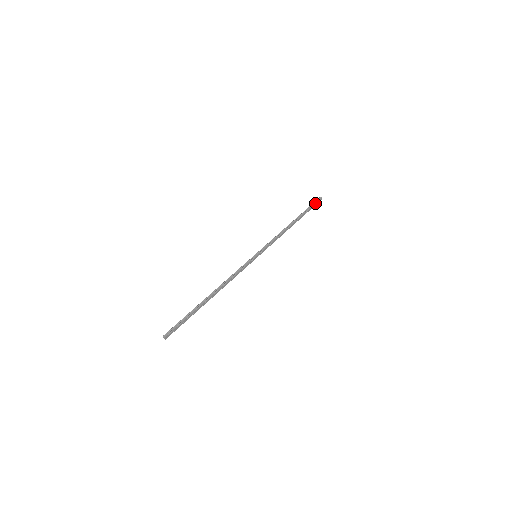
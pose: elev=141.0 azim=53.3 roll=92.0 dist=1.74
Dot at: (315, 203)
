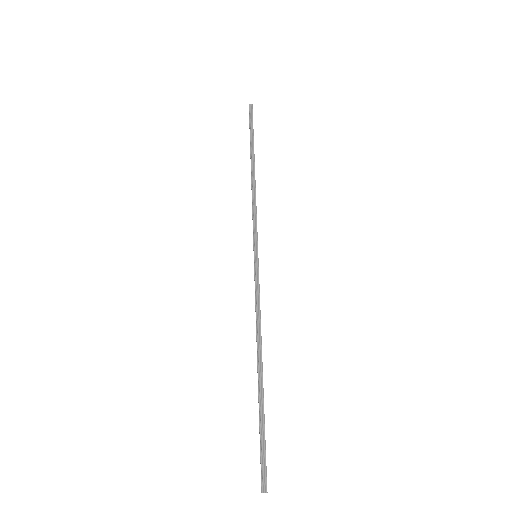
Dot at: (252, 118)
